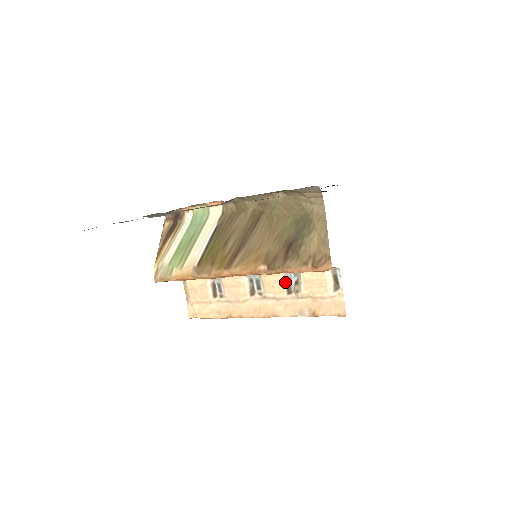
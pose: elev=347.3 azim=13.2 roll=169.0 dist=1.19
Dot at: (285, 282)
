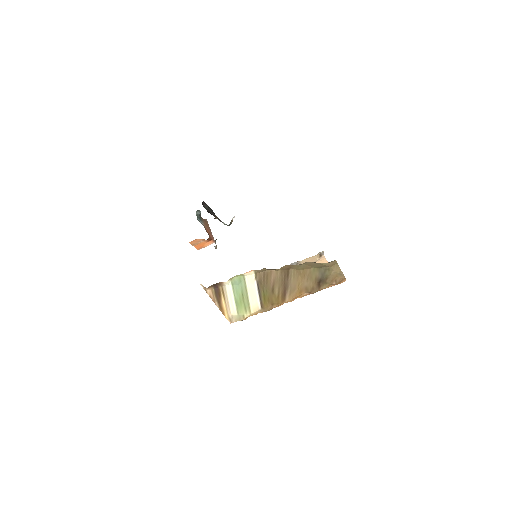
Dot at: occluded
